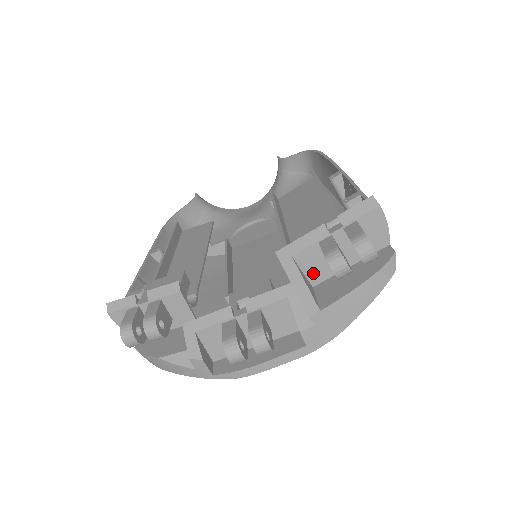
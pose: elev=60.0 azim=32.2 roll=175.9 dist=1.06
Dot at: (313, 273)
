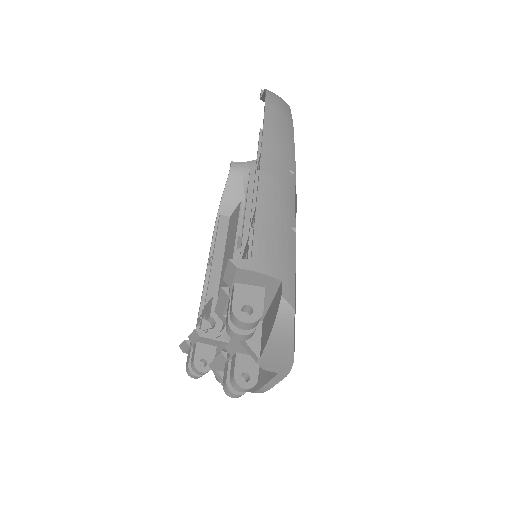
Dot at: occluded
